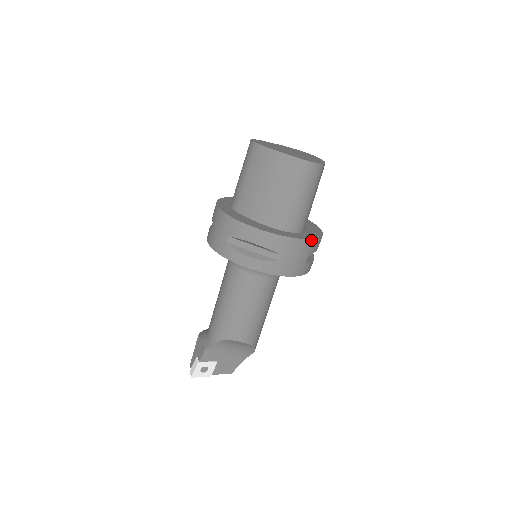
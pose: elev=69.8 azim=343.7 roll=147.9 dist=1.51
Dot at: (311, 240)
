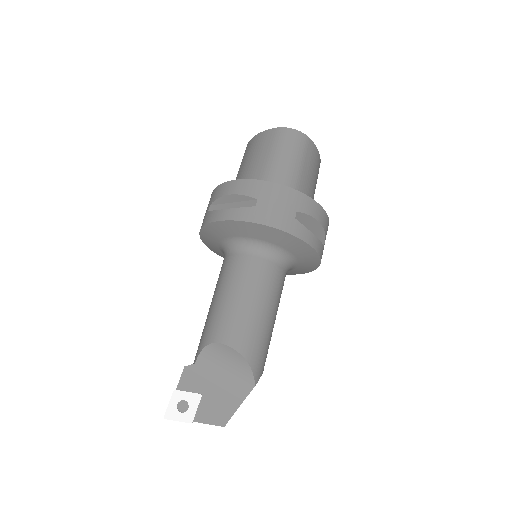
Dot at: (296, 191)
